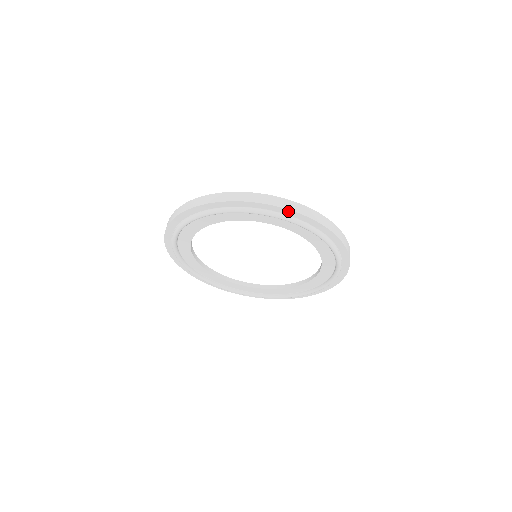
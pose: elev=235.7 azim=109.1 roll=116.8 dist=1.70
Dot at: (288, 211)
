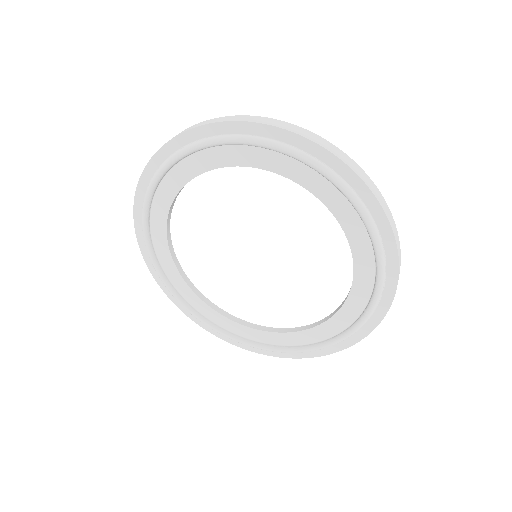
Dot at: (174, 142)
